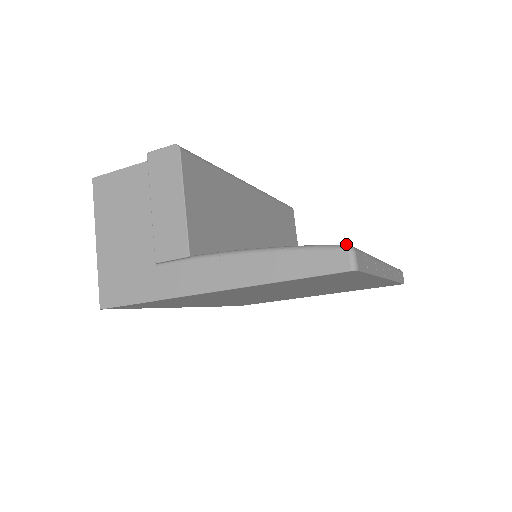
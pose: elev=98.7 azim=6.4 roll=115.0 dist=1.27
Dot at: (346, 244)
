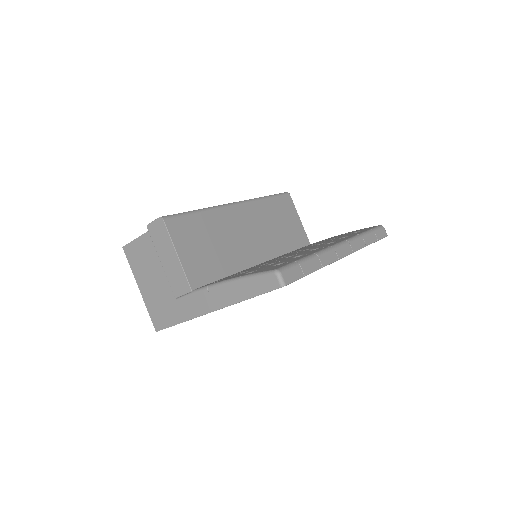
Dot at: (274, 269)
